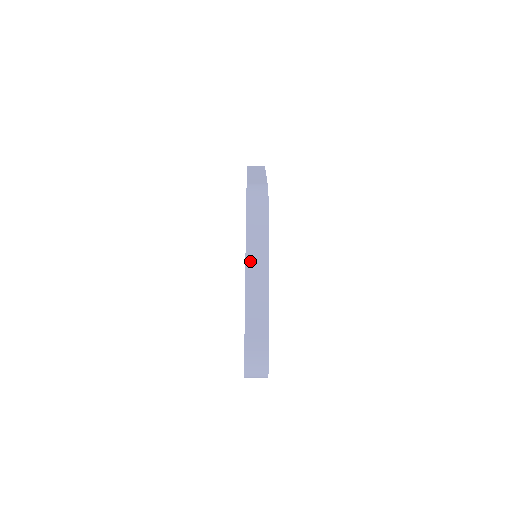
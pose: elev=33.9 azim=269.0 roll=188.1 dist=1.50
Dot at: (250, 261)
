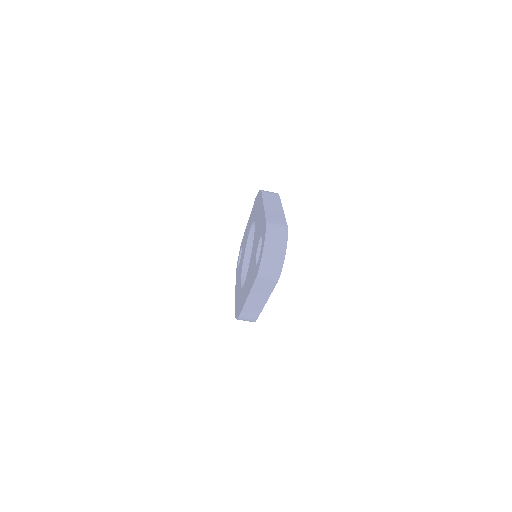
Dot at: (266, 200)
